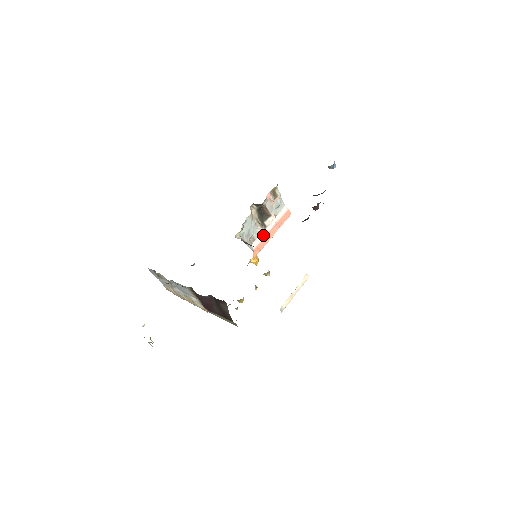
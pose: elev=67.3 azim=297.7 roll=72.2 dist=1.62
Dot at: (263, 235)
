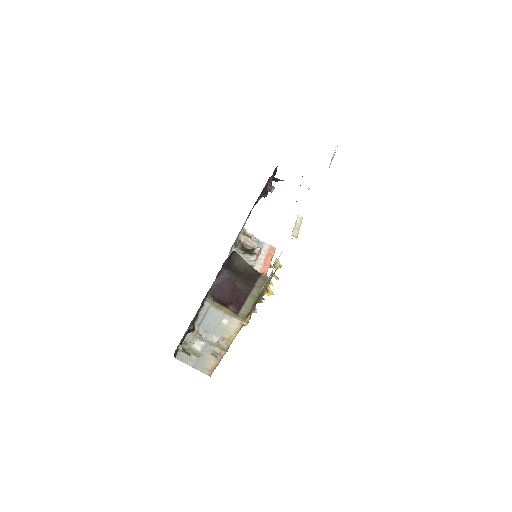
Dot at: (260, 262)
